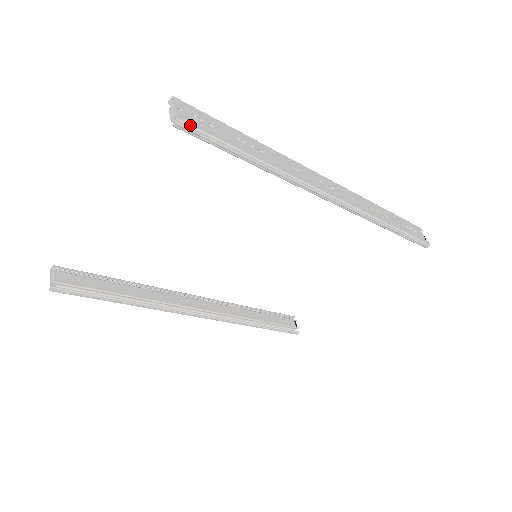
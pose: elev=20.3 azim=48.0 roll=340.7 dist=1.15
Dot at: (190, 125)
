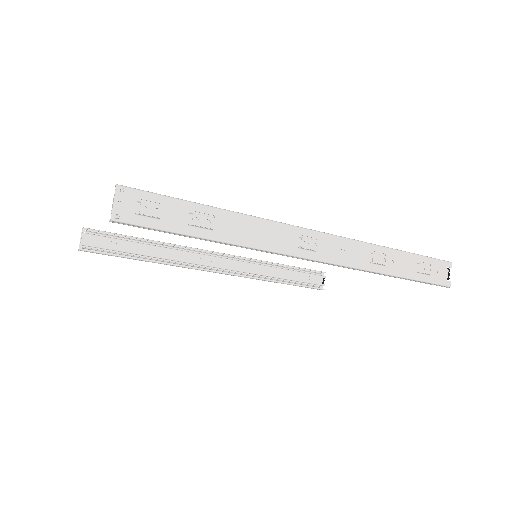
Dot at: (126, 222)
